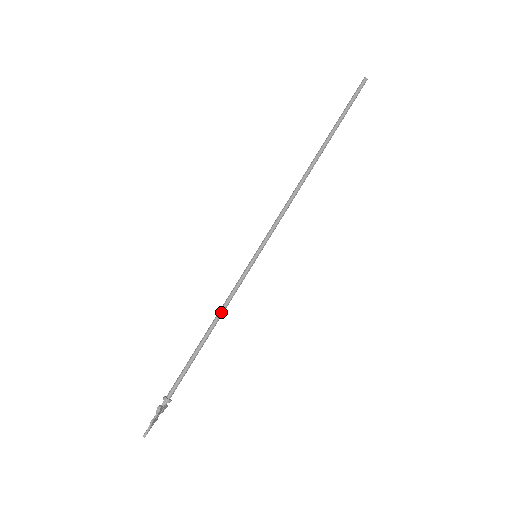
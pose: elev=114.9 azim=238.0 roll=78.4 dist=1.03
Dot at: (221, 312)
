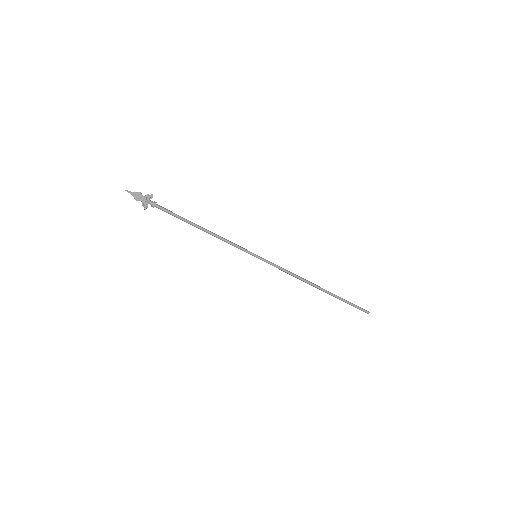
Dot at: (218, 235)
